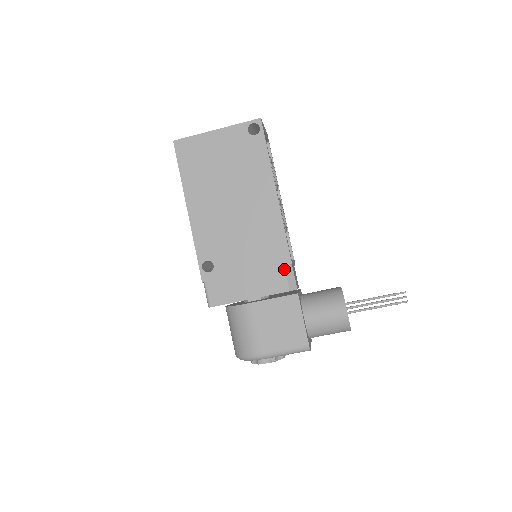
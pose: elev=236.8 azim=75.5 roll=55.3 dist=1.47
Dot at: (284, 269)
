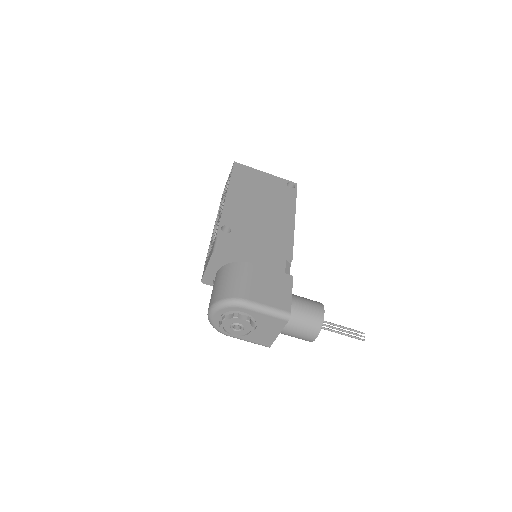
Dot at: (285, 260)
